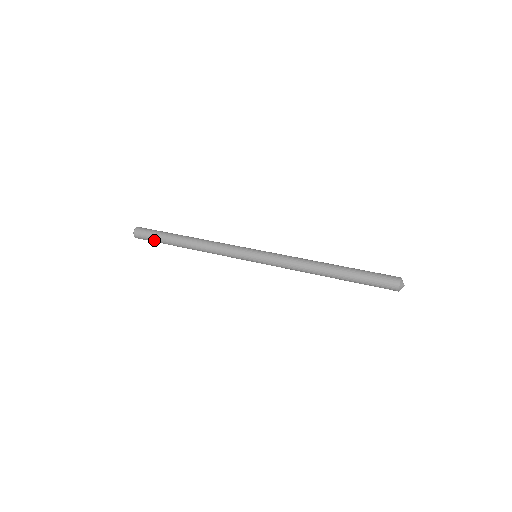
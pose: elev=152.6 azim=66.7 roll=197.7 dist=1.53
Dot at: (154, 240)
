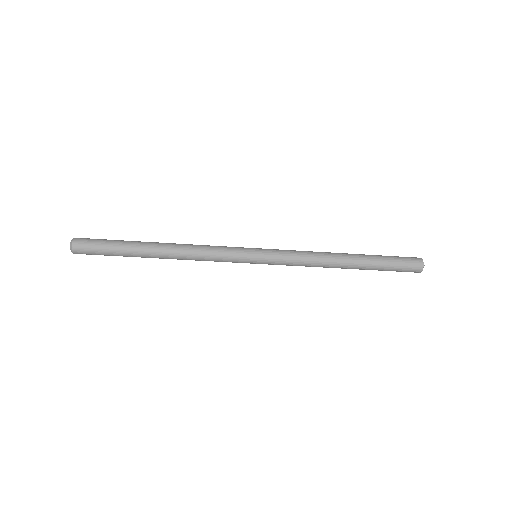
Dot at: (107, 243)
